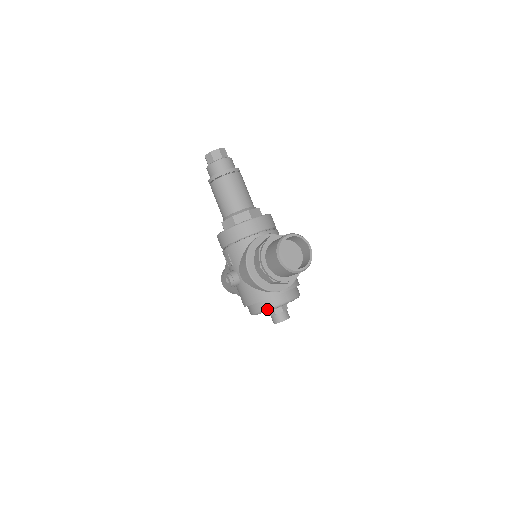
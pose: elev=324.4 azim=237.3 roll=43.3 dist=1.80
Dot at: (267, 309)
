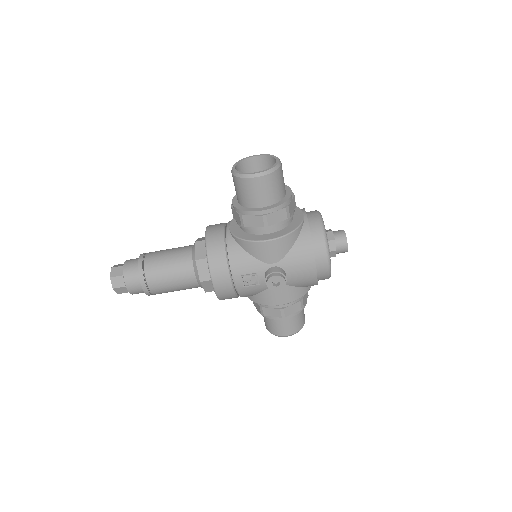
Dot at: (324, 237)
